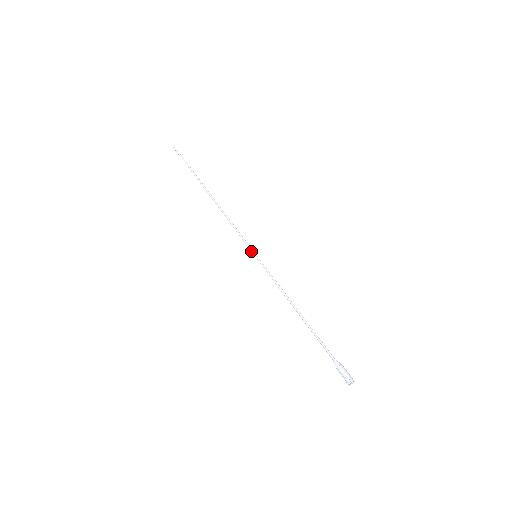
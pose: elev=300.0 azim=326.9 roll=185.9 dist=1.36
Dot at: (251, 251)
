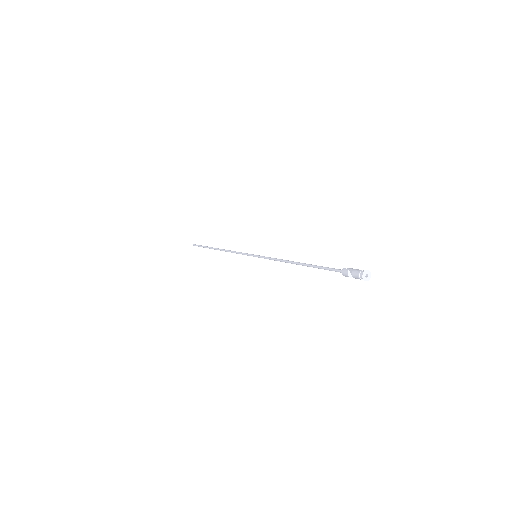
Dot at: (252, 254)
